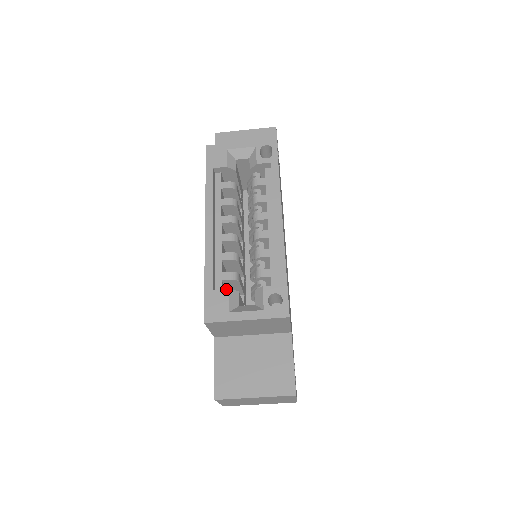
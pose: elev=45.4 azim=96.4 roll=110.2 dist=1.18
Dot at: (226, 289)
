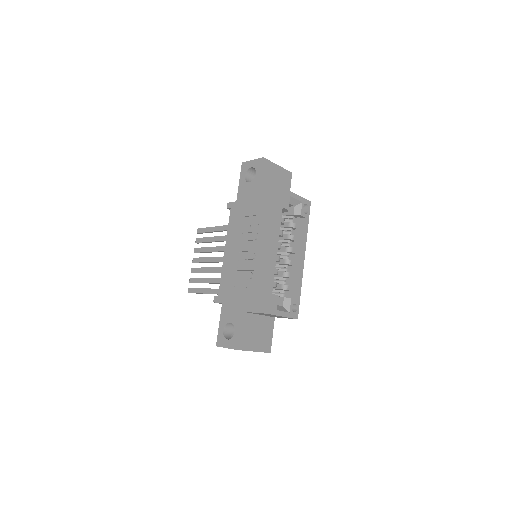
Dot at: (277, 295)
